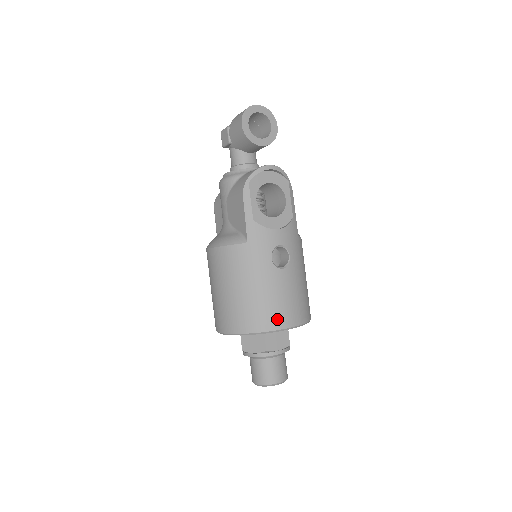
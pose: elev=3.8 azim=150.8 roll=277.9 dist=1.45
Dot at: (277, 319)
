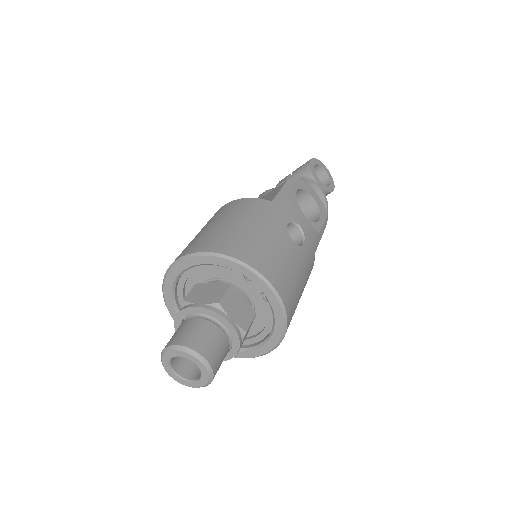
Dot at: (263, 263)
